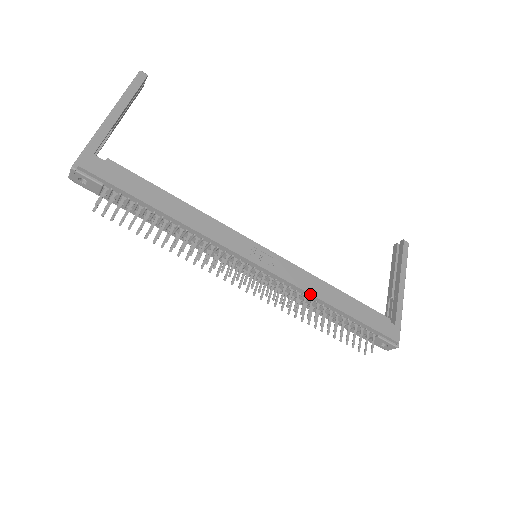
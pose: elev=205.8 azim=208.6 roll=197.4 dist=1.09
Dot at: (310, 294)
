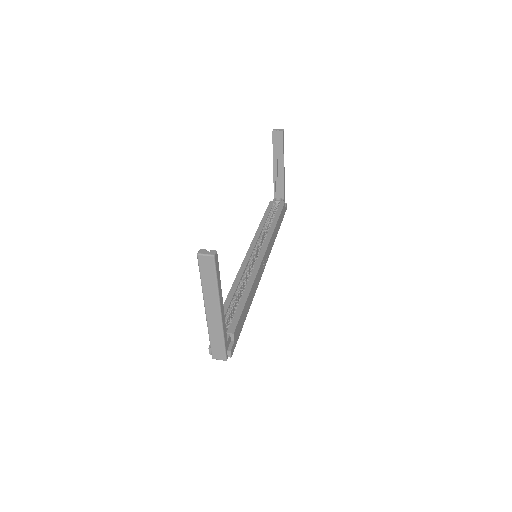
Dot at: (273, 244)
